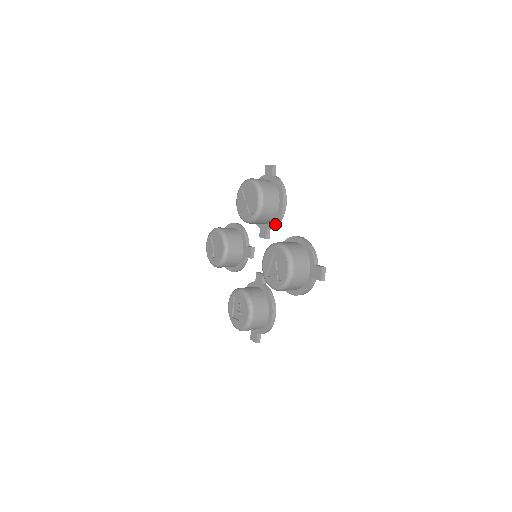
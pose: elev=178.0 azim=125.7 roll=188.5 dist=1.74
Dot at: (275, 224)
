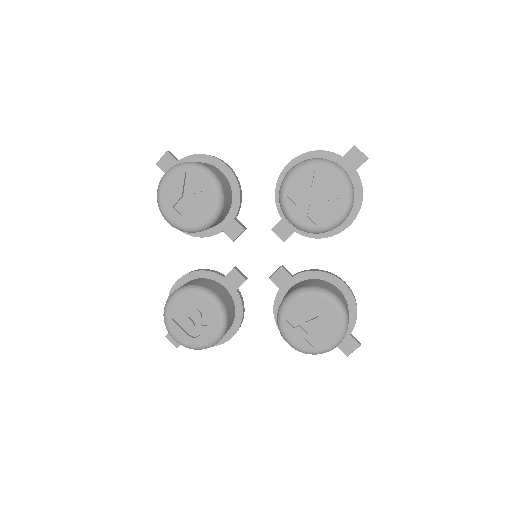
Dot at: (316, 238)
